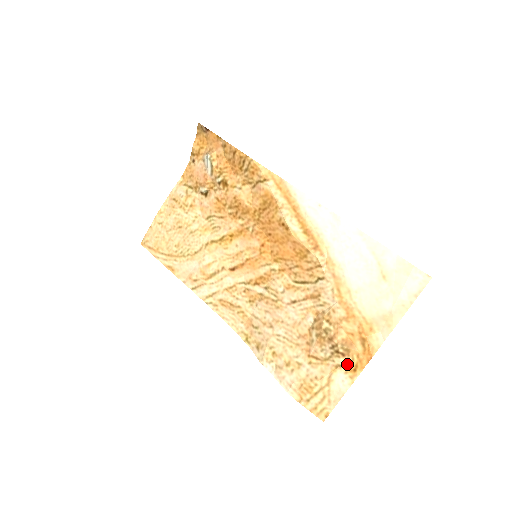
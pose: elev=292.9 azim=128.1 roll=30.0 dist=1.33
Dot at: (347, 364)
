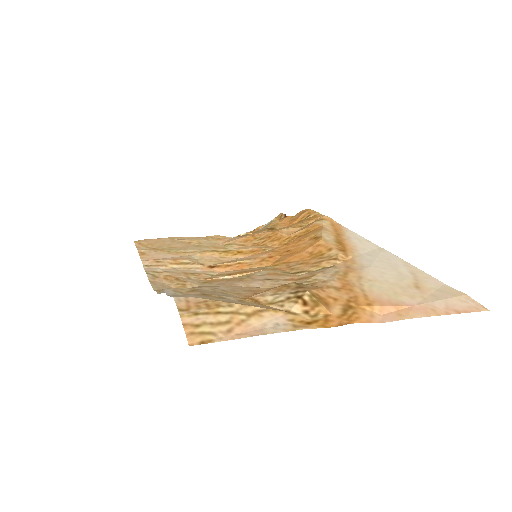
Dot at: (301, 315)
